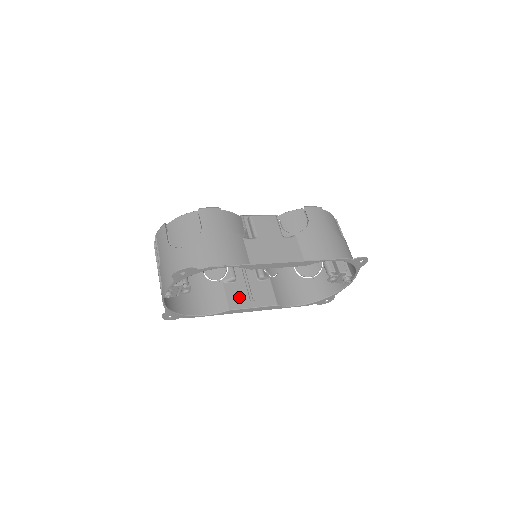
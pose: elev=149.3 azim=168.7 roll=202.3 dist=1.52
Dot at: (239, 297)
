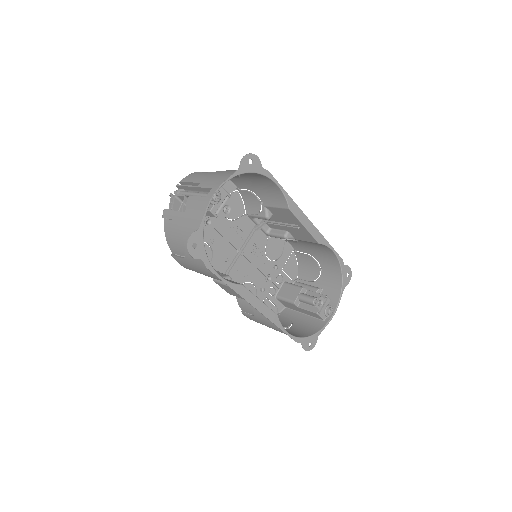
Dot at: occluded
